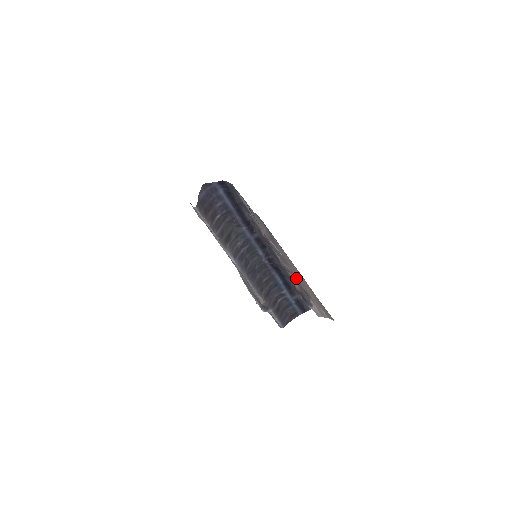
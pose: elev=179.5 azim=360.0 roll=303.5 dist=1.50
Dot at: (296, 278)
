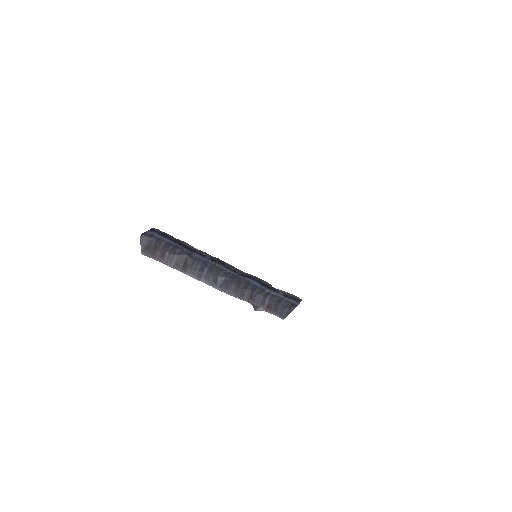
Dot at: occluded
